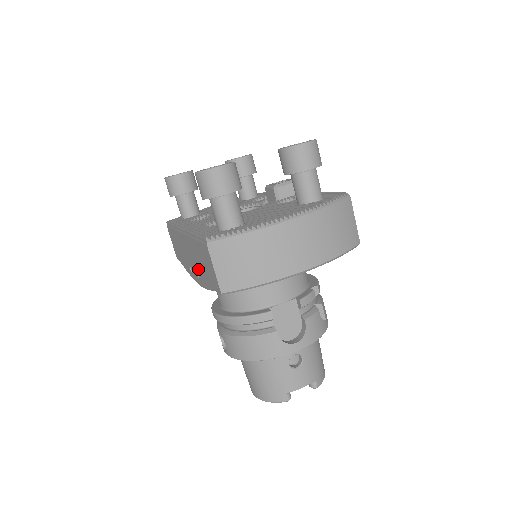
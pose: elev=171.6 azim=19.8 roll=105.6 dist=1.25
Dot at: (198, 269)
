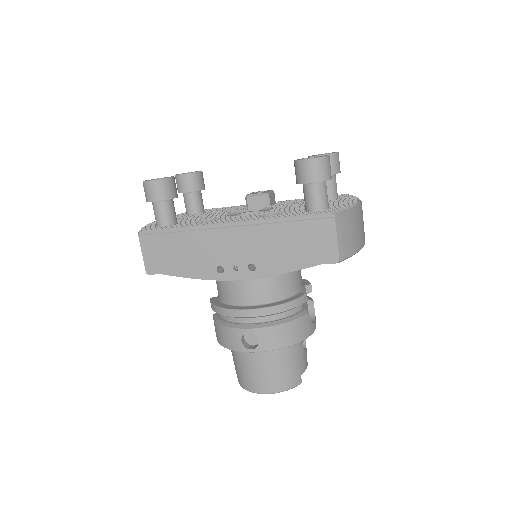
Dot at: (263, 258)
